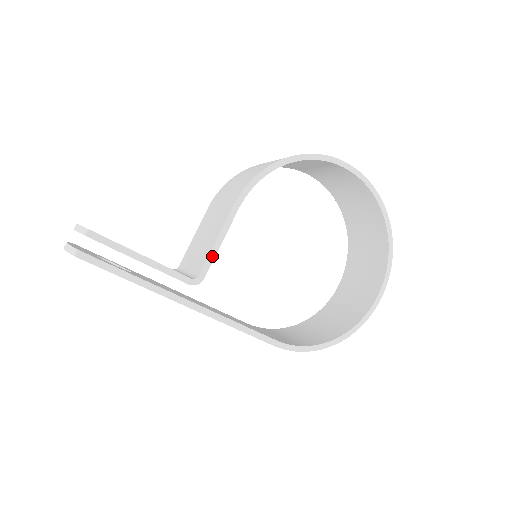
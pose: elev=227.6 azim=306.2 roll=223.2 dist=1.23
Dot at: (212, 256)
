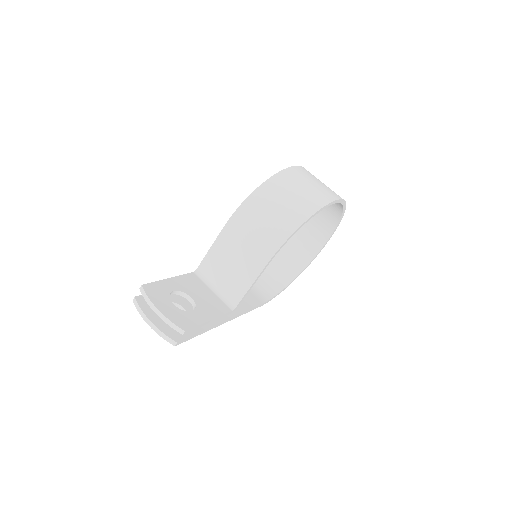
Dot at: occluded
